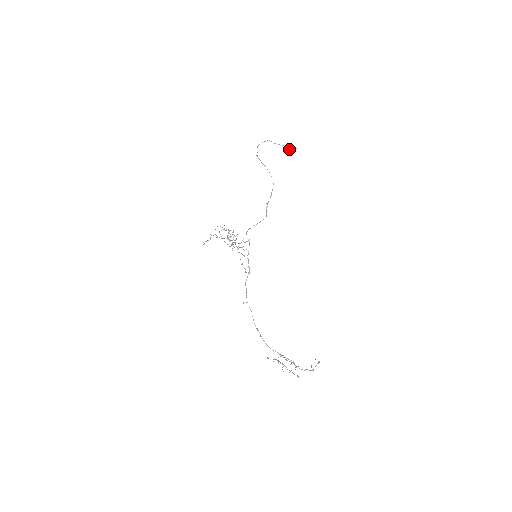
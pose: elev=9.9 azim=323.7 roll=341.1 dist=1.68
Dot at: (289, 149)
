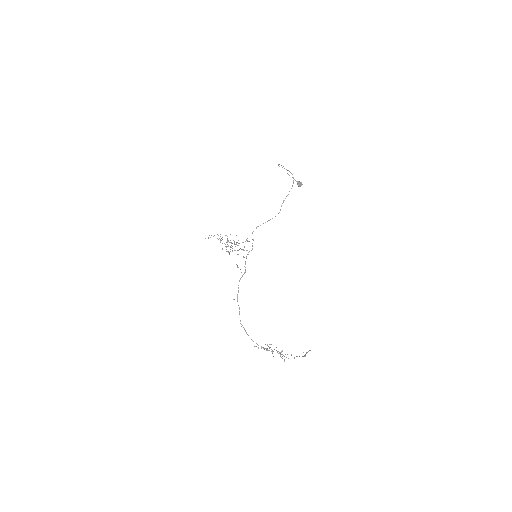
Dot at: (297, 183)
